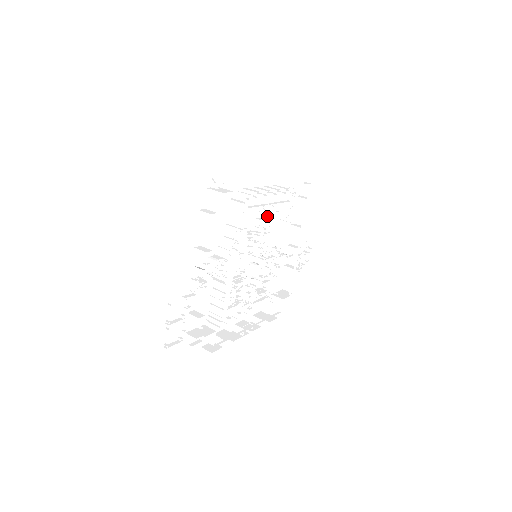
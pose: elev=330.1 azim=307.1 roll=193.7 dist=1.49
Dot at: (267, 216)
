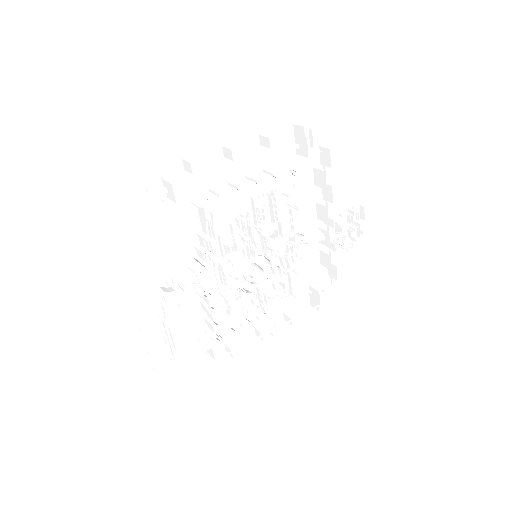
Dot at: (253, 211)
